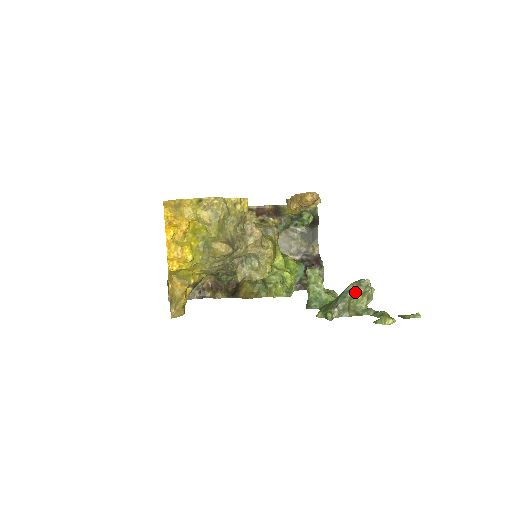
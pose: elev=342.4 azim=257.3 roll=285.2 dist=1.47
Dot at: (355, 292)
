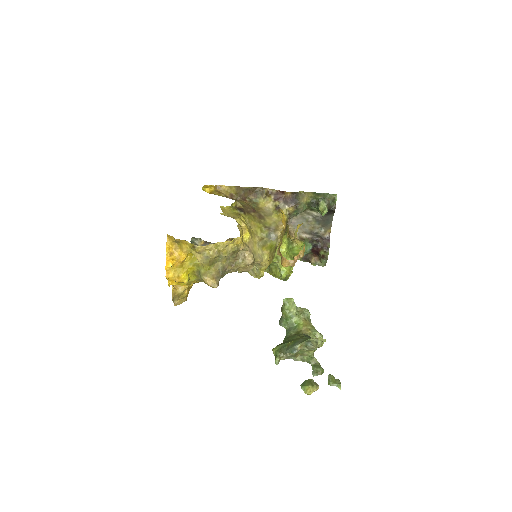
Dot at: (302, 349)
